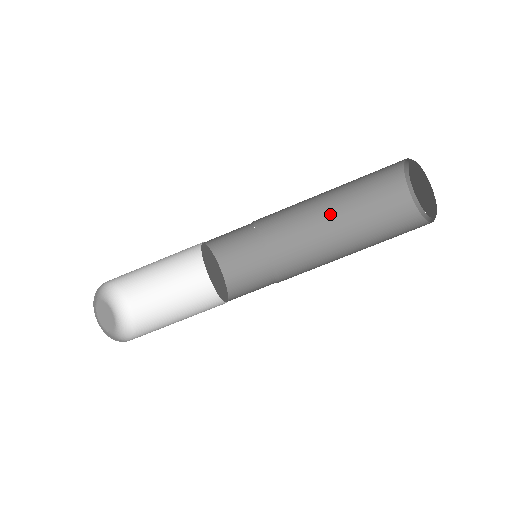
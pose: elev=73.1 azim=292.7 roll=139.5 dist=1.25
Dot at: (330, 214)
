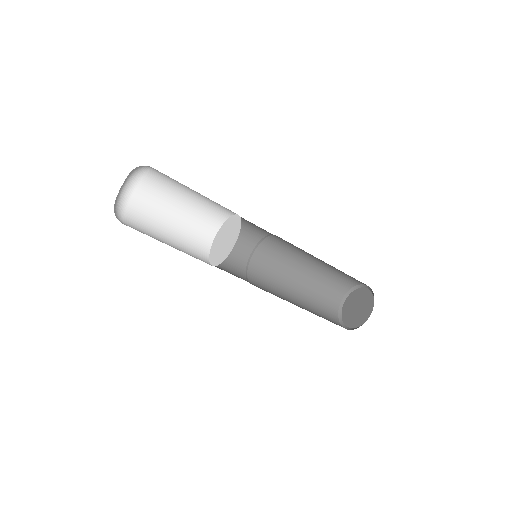
Dot at: (299, 275)
